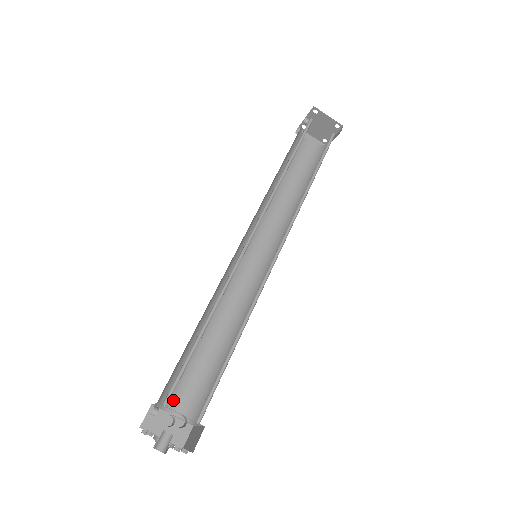
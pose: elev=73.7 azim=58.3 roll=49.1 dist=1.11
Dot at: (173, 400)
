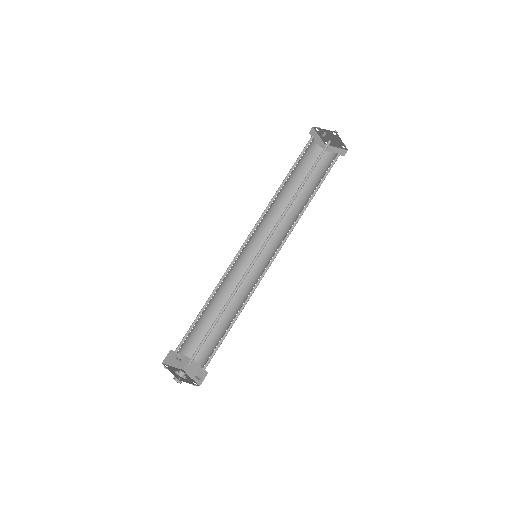
Dot at: (183, 346)
